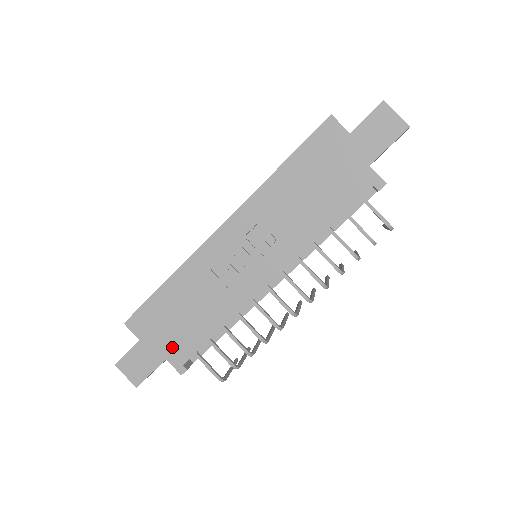
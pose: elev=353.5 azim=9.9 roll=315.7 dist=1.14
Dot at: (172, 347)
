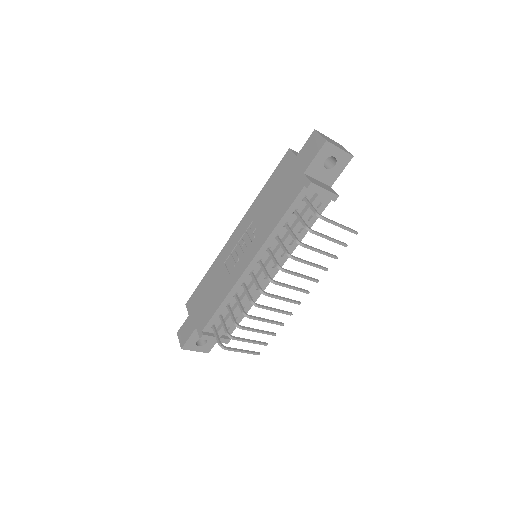
Dot at: (200, 318)
